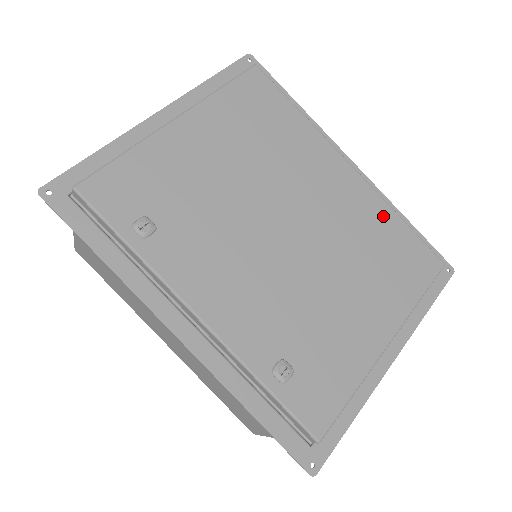
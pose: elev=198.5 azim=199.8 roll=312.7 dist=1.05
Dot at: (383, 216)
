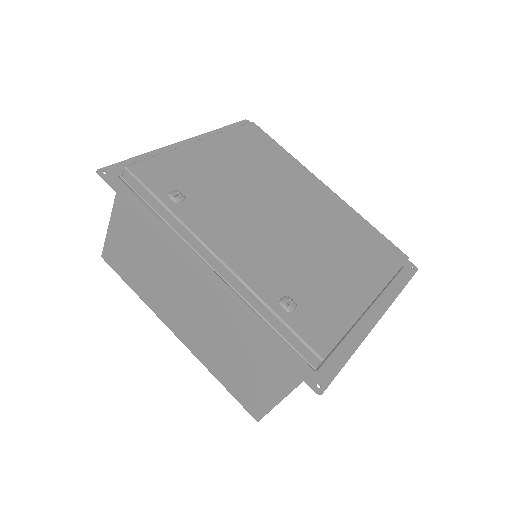
Dot at: (355, 220)
